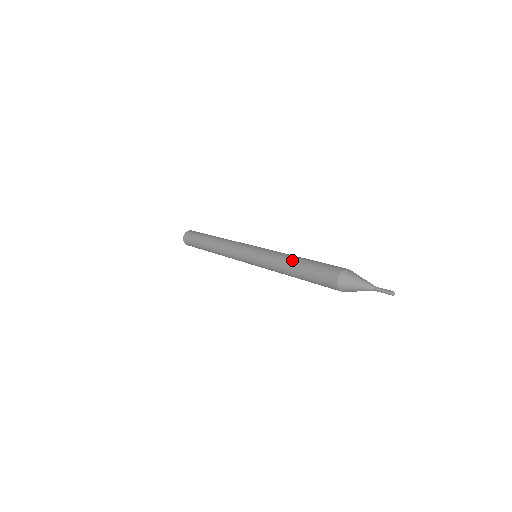
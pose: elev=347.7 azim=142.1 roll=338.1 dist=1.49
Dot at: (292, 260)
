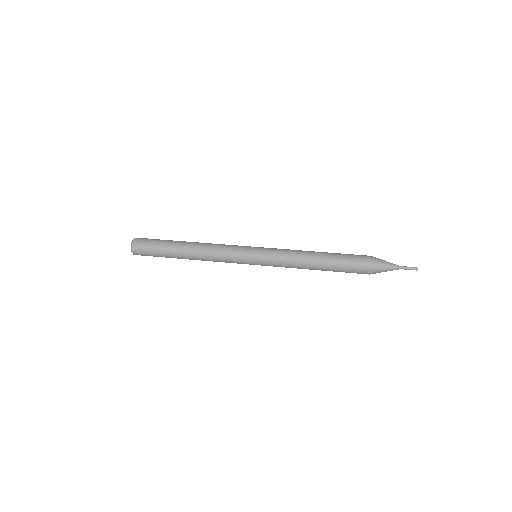
Dot at: (314, 262)
